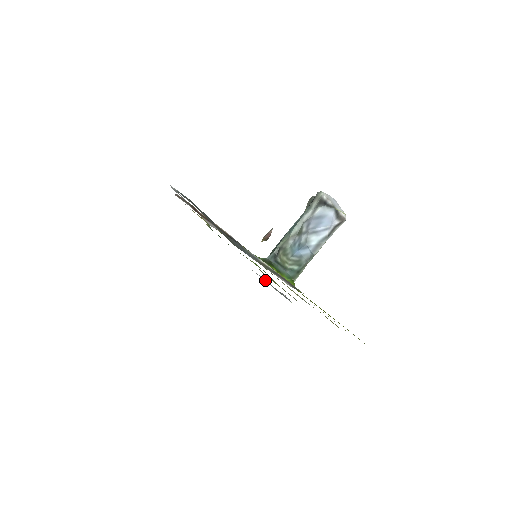
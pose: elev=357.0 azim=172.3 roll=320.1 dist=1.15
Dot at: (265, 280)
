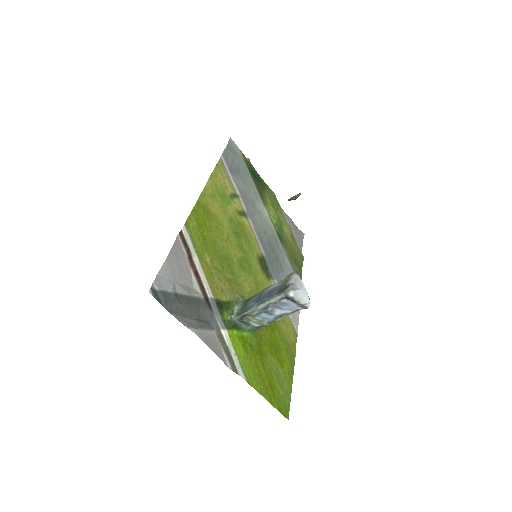
Dot at: (288, 220)
